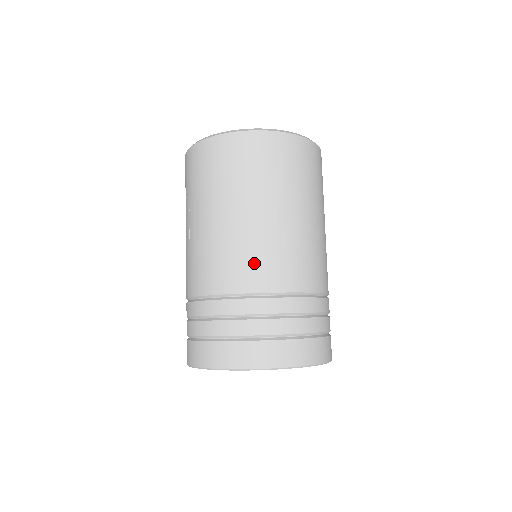
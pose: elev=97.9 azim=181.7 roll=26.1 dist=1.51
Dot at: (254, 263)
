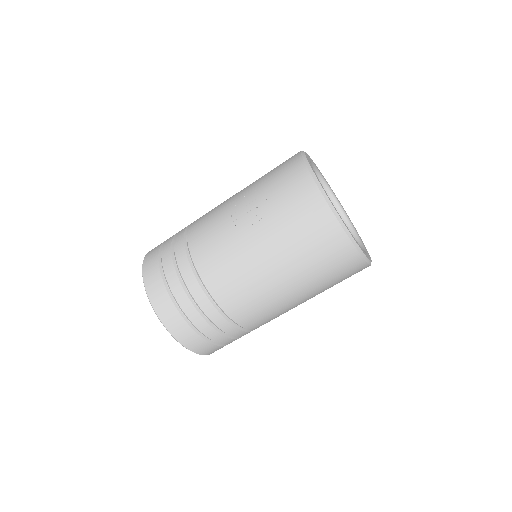
Dot at: (244, 300)
